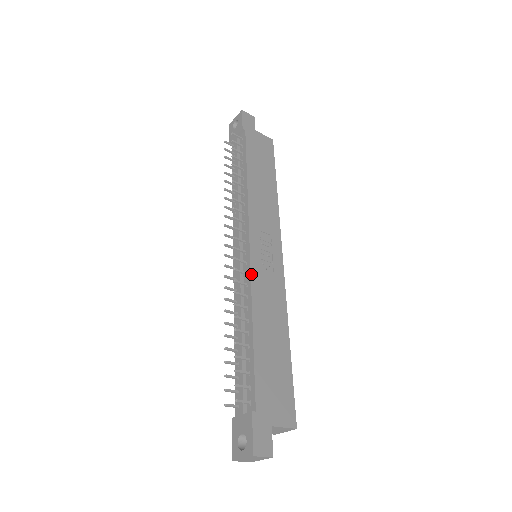
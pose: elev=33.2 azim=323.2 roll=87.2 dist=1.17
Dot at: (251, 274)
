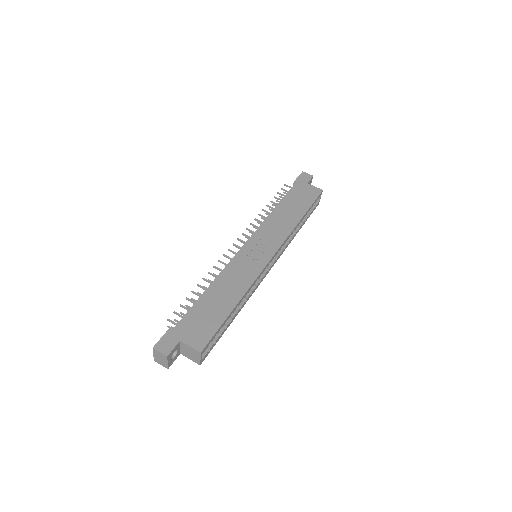
Dot at: (233, 258)
